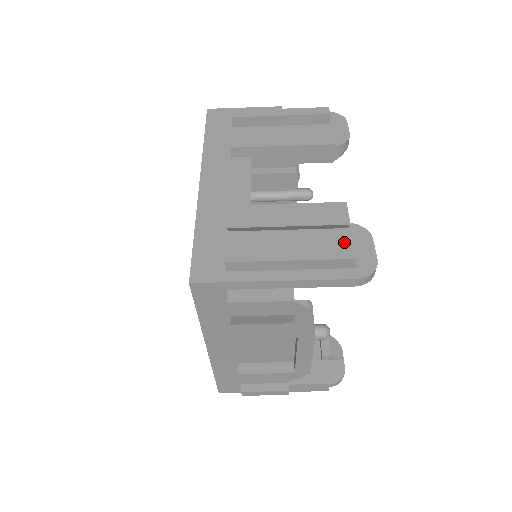
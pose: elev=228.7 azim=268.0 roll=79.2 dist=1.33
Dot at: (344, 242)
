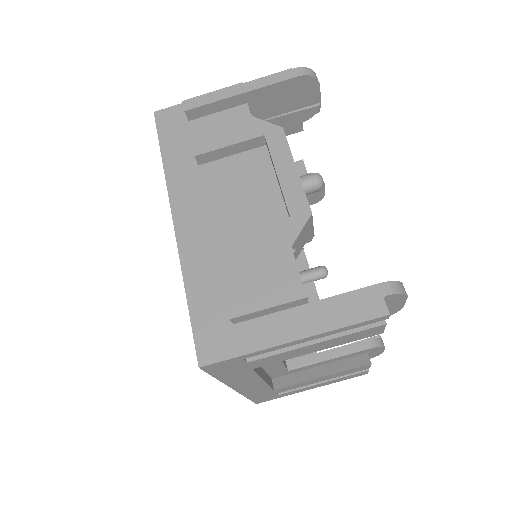
Dot at: occluded
